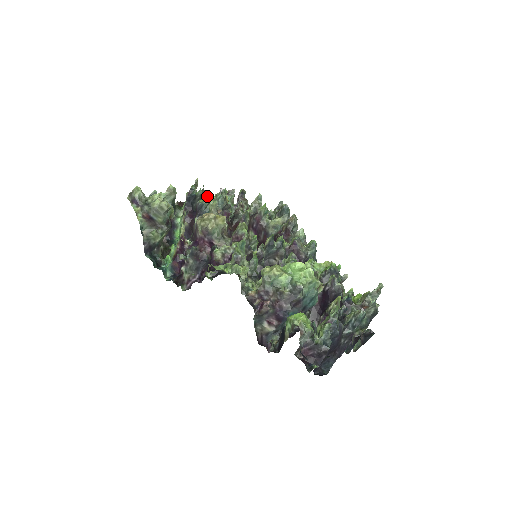
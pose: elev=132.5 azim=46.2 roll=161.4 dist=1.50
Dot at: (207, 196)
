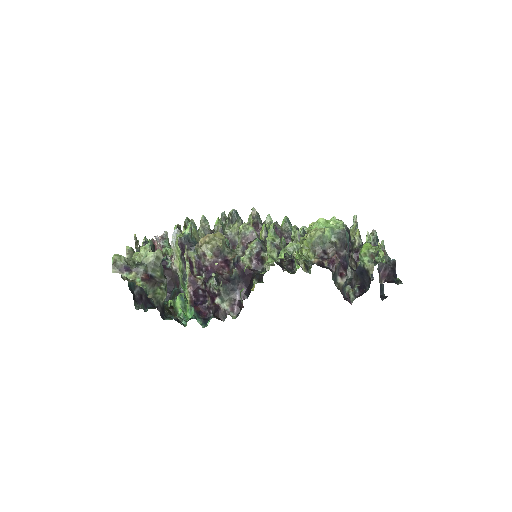
Dot at: (176, 233)
